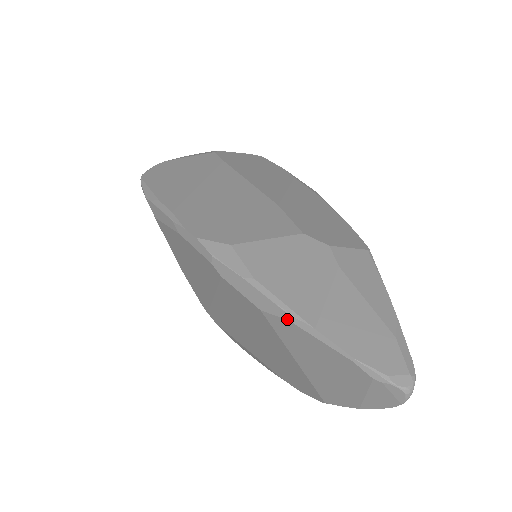
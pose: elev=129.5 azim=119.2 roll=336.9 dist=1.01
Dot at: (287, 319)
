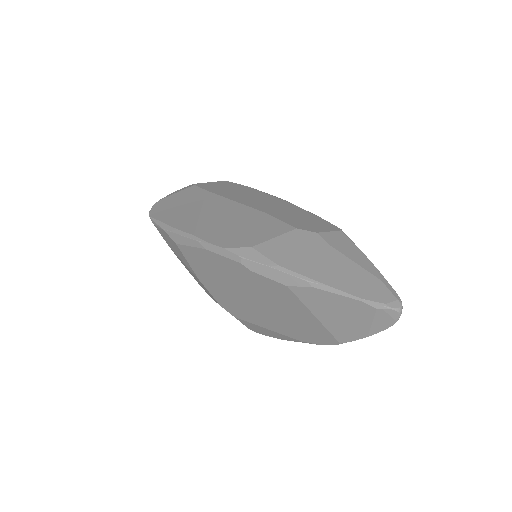
Dot at: (310, 286)
